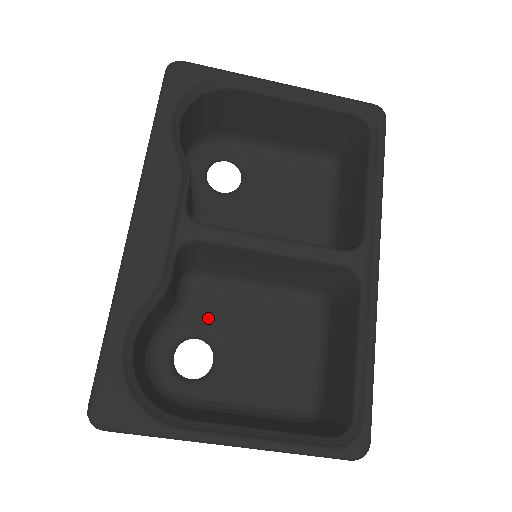
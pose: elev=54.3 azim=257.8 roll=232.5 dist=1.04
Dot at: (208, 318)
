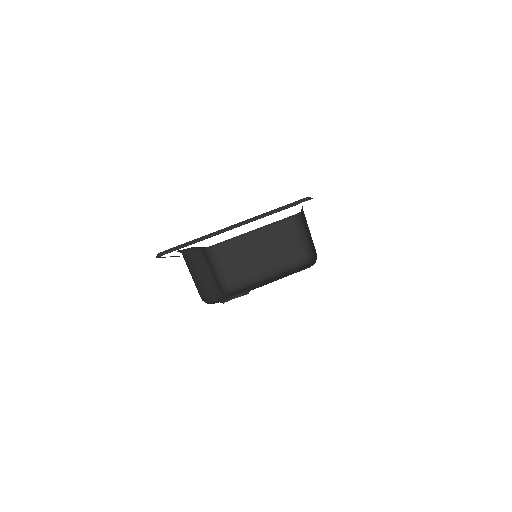
Dot at: occluded
